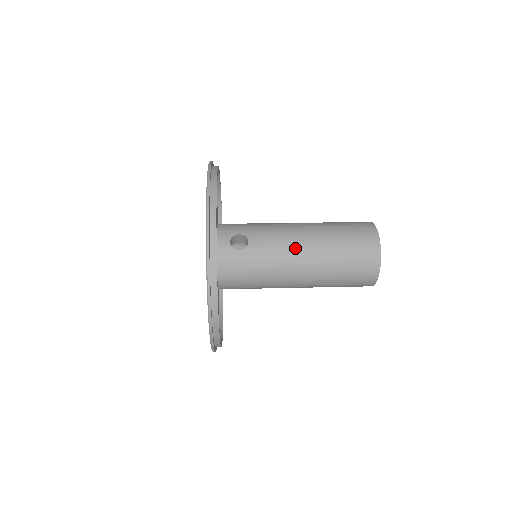
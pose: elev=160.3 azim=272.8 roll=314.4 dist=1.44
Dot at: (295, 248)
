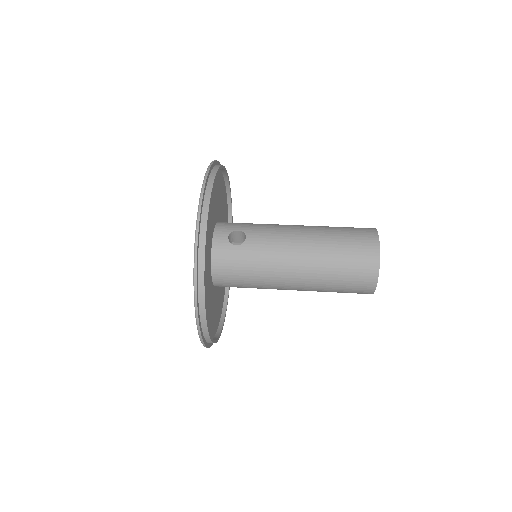
Dot at: (292, 246)
